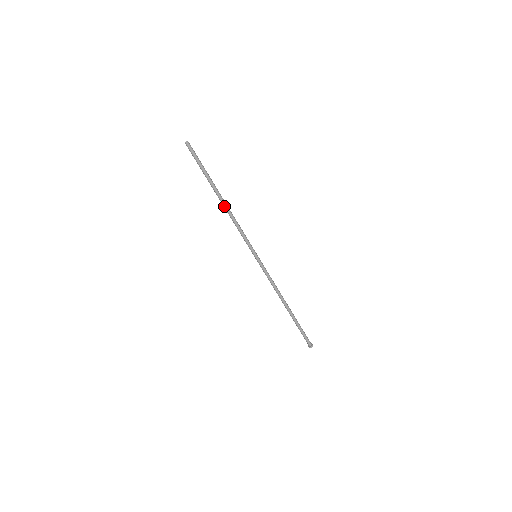
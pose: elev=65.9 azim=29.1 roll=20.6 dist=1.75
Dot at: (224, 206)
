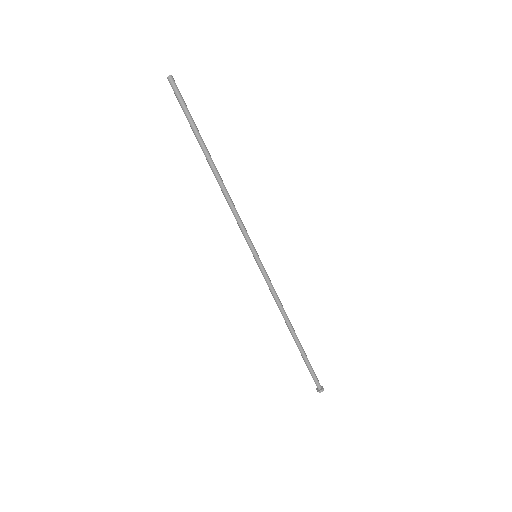
Dot at: (217, 178)
